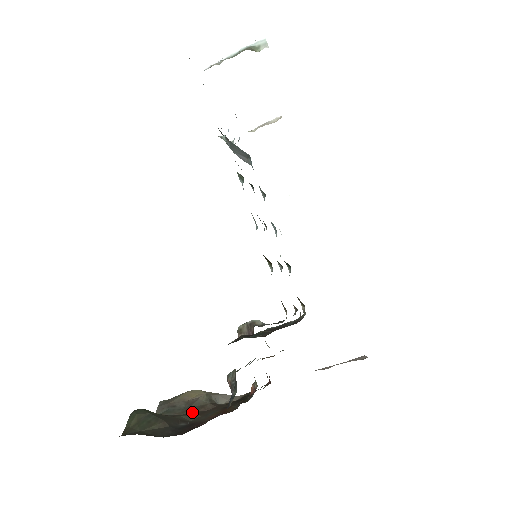
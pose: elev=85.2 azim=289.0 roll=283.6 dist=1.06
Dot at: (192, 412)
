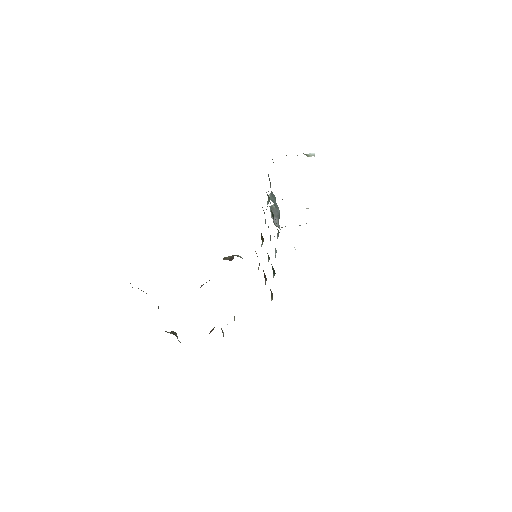
Dot at: occluded
